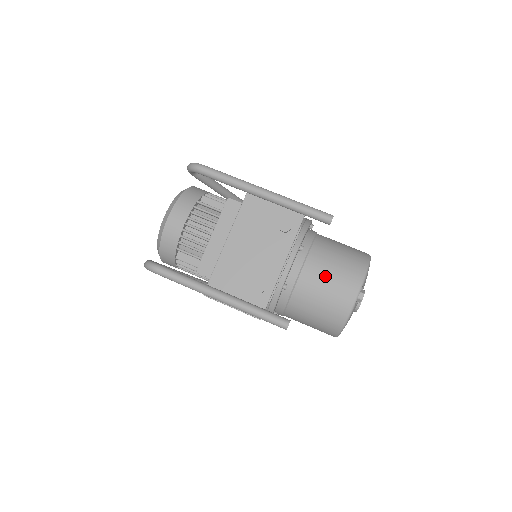
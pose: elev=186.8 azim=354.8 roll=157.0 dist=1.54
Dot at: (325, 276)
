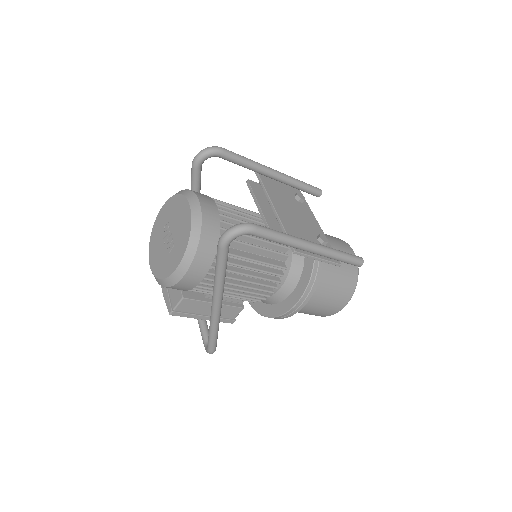
Dot at: (331, 241)
